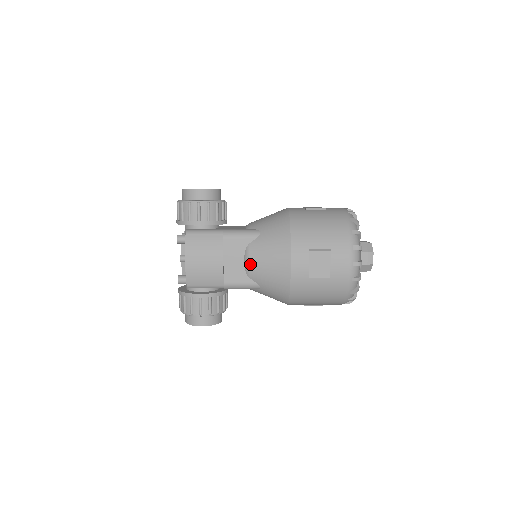
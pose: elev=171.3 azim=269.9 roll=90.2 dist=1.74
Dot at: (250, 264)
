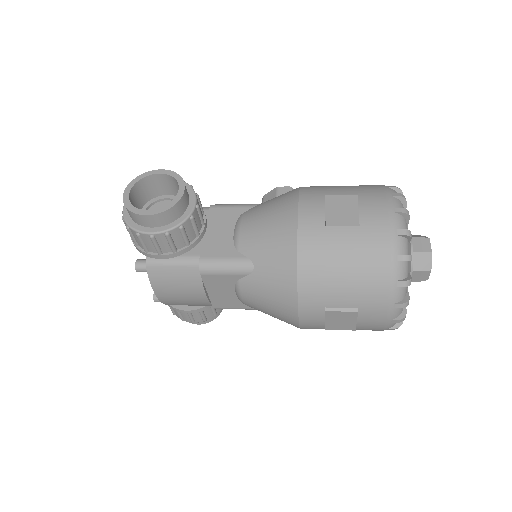
Dot at: (244, 301)
